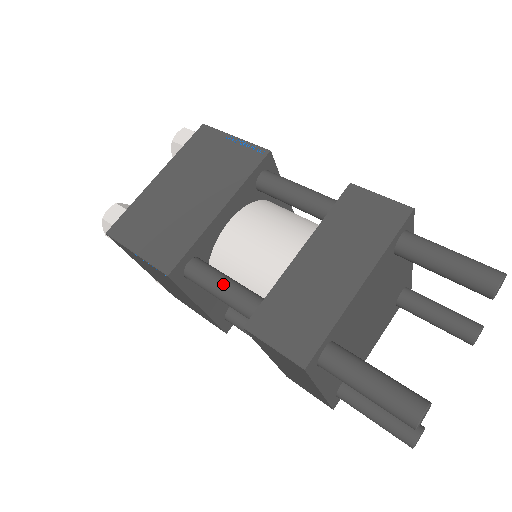
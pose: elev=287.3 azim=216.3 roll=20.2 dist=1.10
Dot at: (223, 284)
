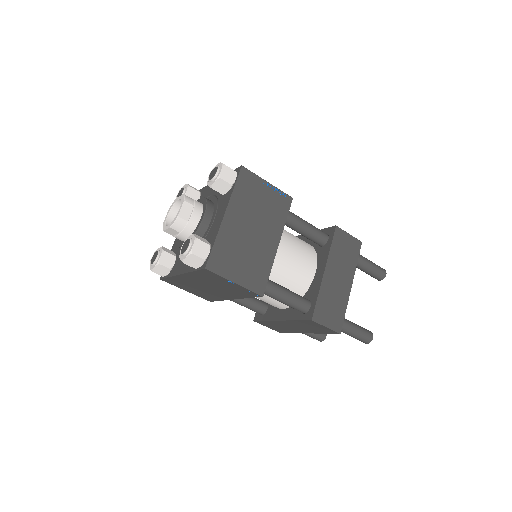
Dot at: (287, 294)
